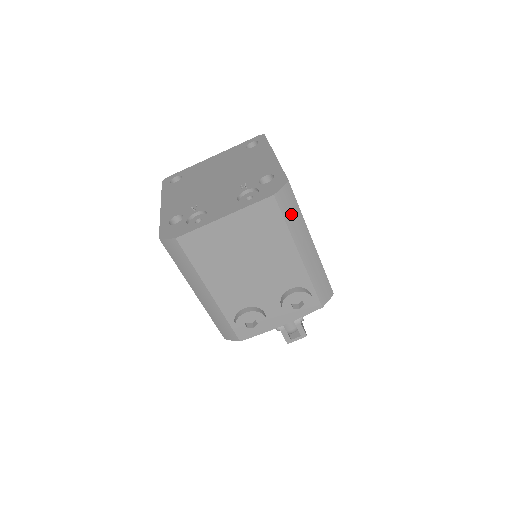
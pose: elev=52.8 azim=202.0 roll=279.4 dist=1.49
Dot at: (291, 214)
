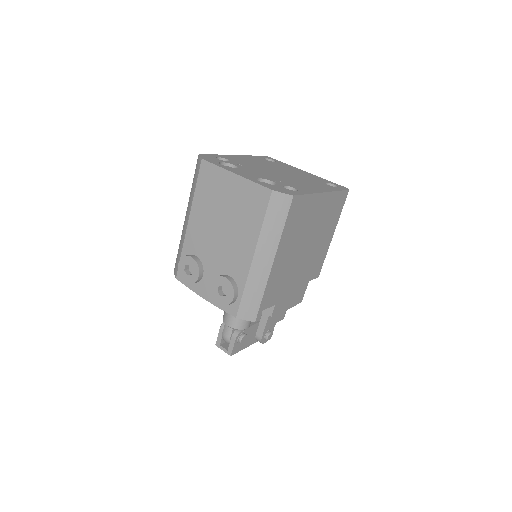
Dot at: (274, 219)
